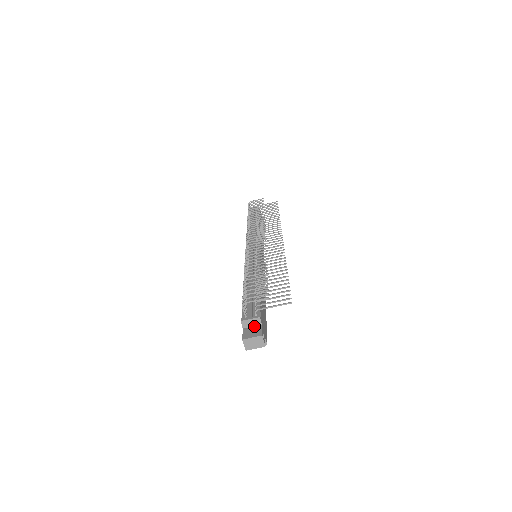
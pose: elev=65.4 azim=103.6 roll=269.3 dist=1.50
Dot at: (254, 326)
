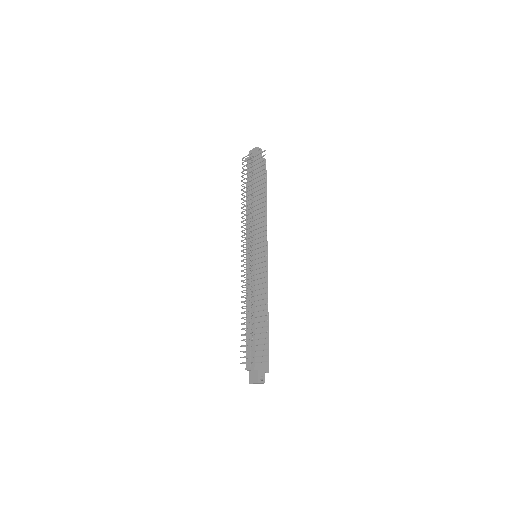
Dot at: (254, 370)
